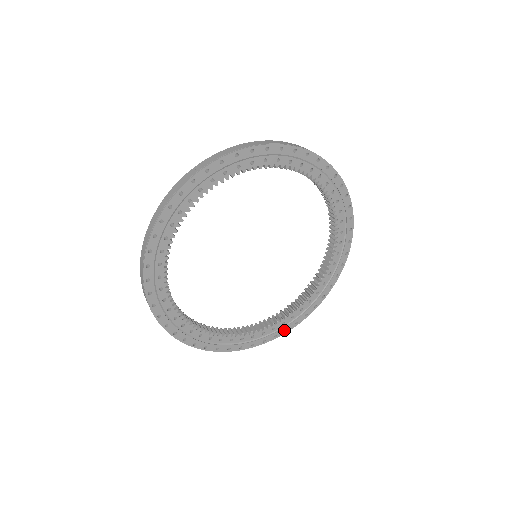
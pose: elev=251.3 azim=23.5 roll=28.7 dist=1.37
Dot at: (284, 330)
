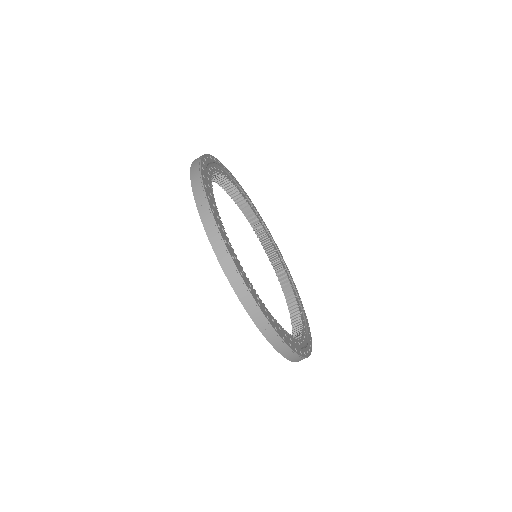
Dot at: (300, 301)
